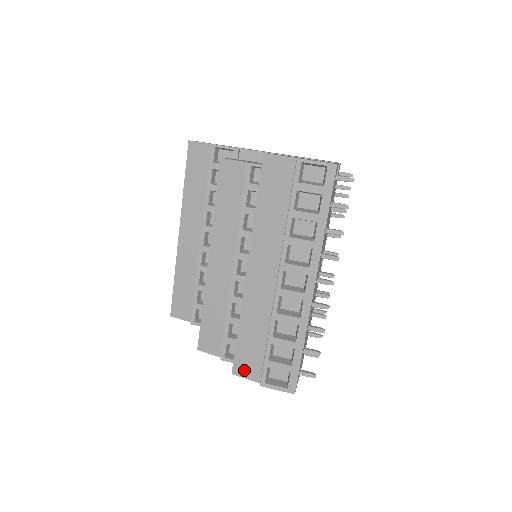
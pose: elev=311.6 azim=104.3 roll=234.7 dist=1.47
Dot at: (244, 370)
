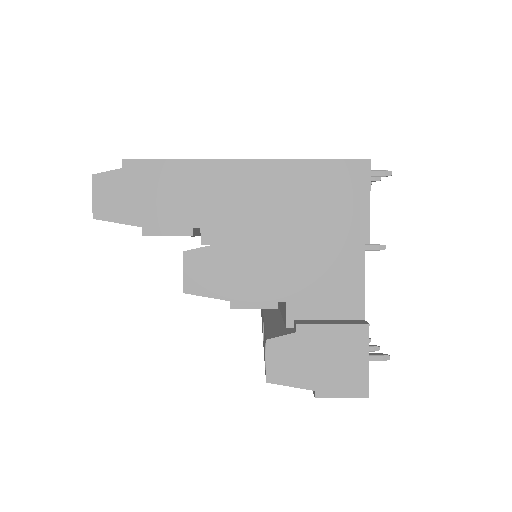
Dot at: occluded
